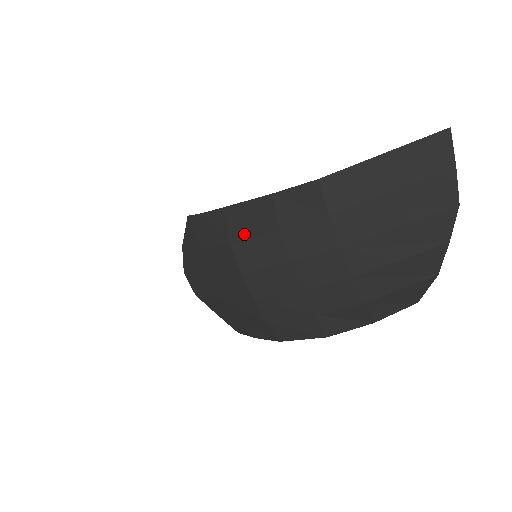
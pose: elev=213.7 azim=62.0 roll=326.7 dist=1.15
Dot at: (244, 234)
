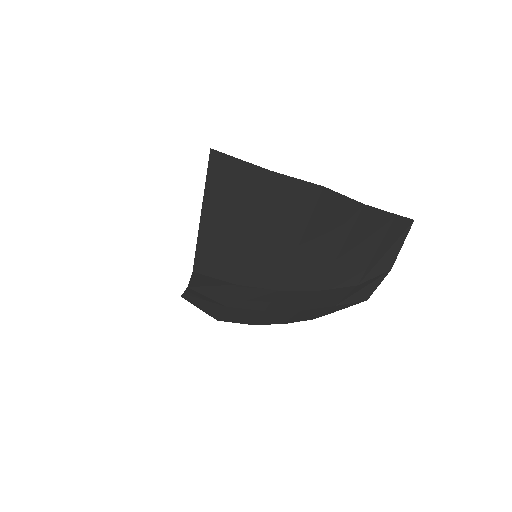
Dot at: (214, 313)
